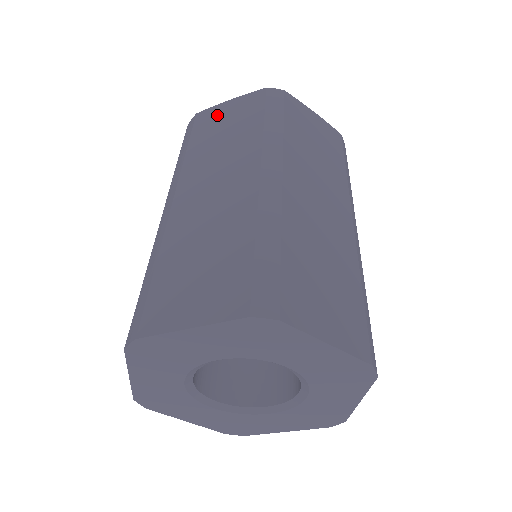
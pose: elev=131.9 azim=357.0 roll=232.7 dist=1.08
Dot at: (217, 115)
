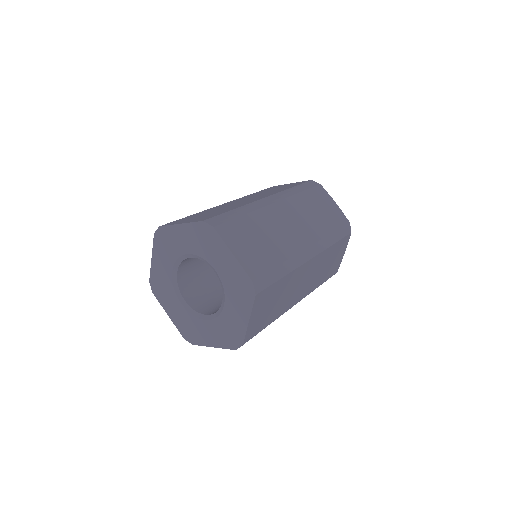
Dot at: occluded
